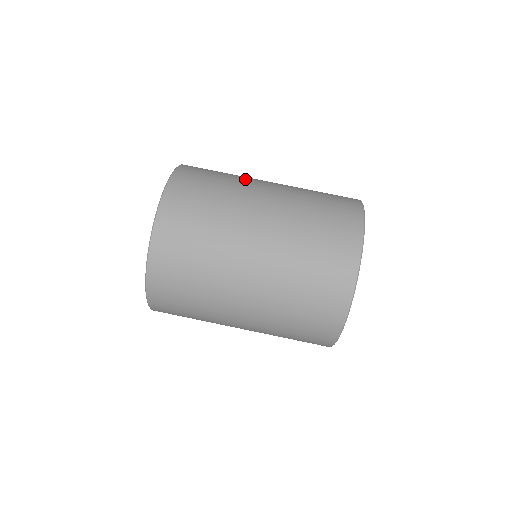
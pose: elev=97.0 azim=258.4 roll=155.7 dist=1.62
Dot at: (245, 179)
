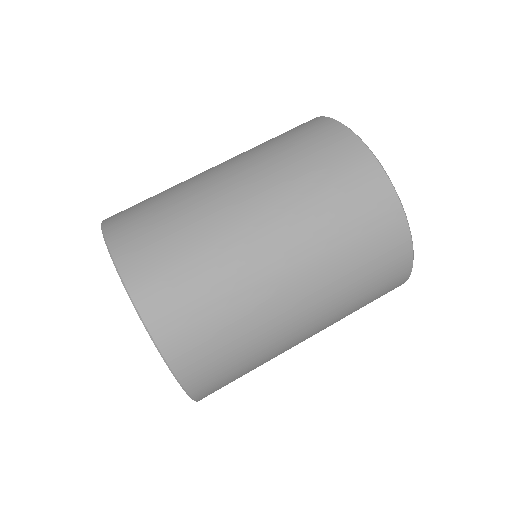
Dot at: (199, 197)
